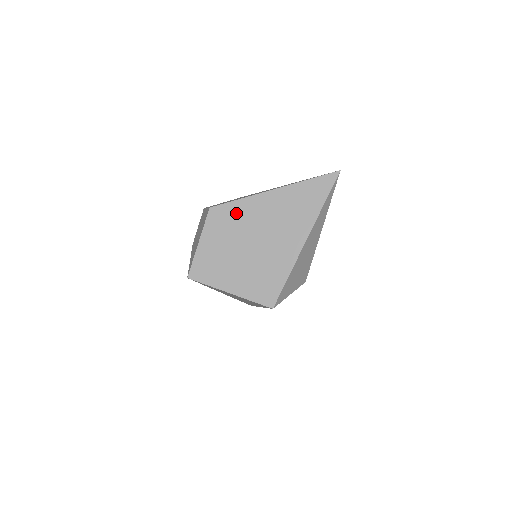
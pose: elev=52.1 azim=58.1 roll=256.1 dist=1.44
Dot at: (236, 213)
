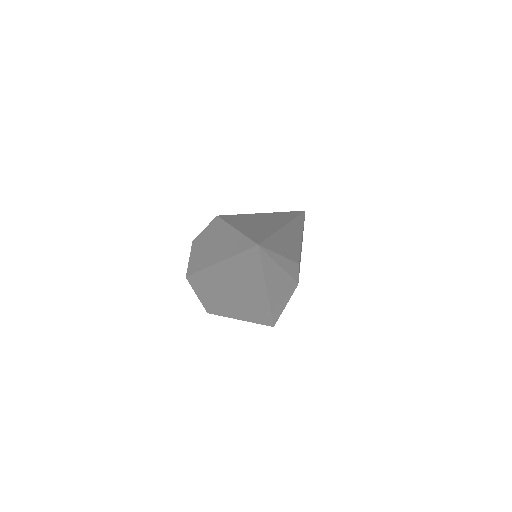
Dot at: (205, 279)
